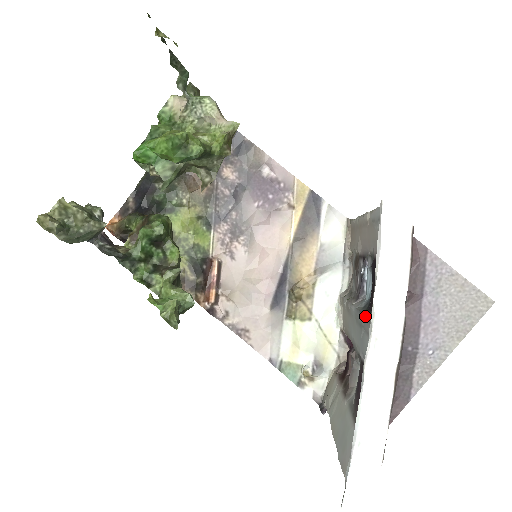
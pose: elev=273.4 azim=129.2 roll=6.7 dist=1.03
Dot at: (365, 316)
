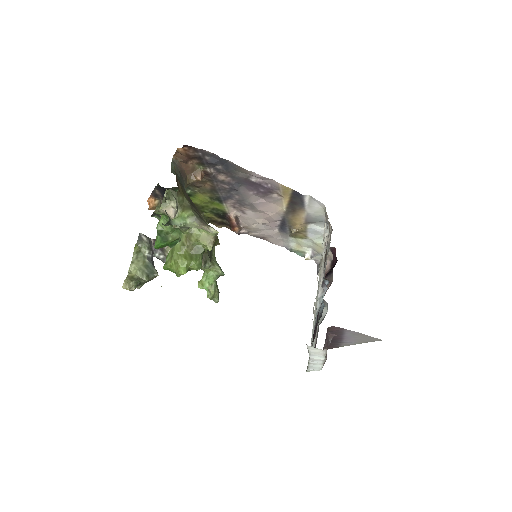
Dot at: occluded
